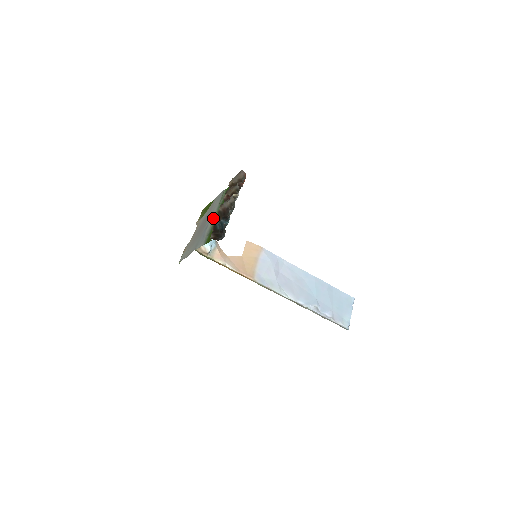
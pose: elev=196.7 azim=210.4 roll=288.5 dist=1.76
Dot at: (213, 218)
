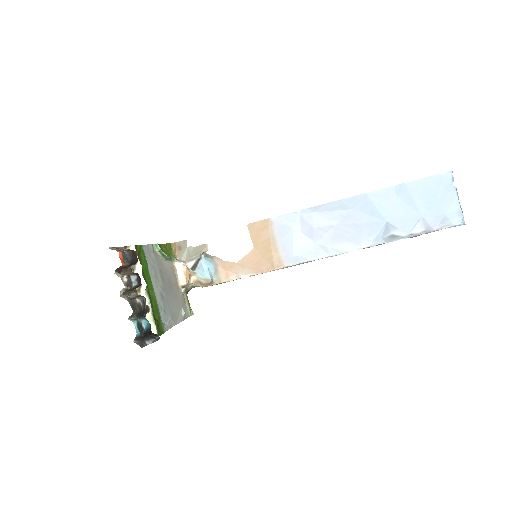
Dot at: (153, 291)
